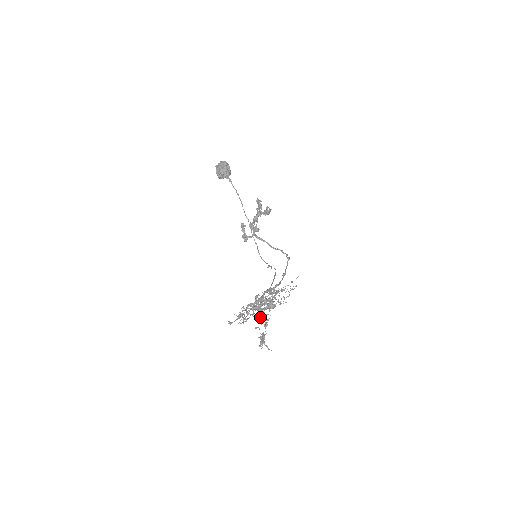
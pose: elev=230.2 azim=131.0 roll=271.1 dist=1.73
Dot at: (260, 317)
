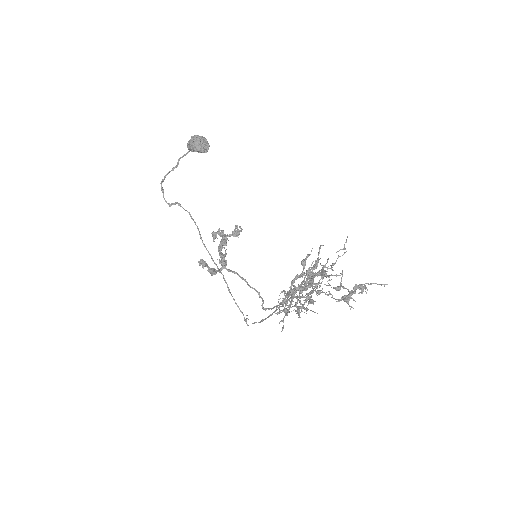
Dot at: (307, 309)
